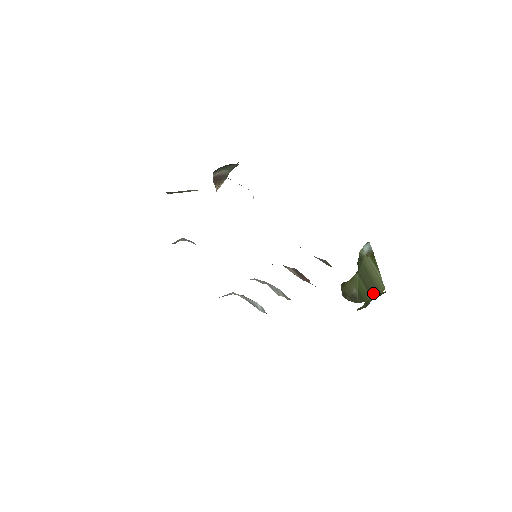
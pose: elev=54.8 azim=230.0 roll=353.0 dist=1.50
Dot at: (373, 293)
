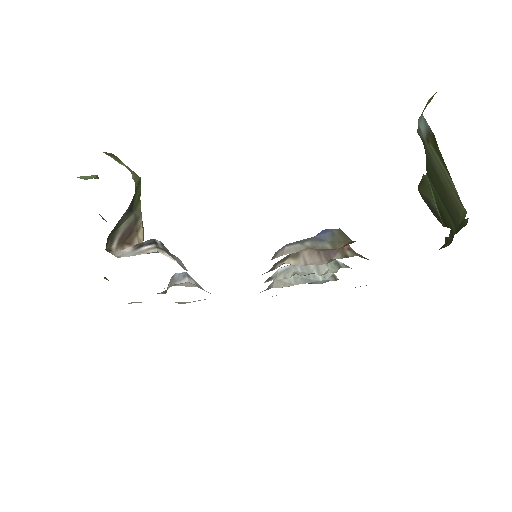
Dot at: (453, 218)
